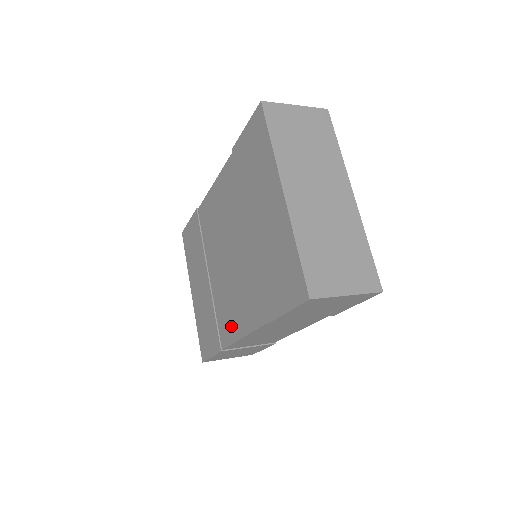
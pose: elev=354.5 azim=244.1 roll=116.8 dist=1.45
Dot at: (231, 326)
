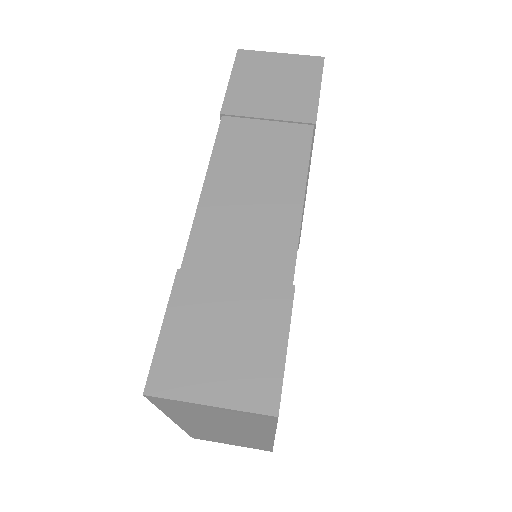
Dot at: occluded
